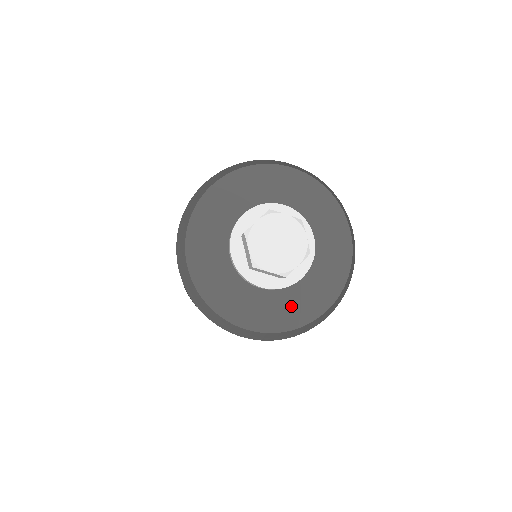
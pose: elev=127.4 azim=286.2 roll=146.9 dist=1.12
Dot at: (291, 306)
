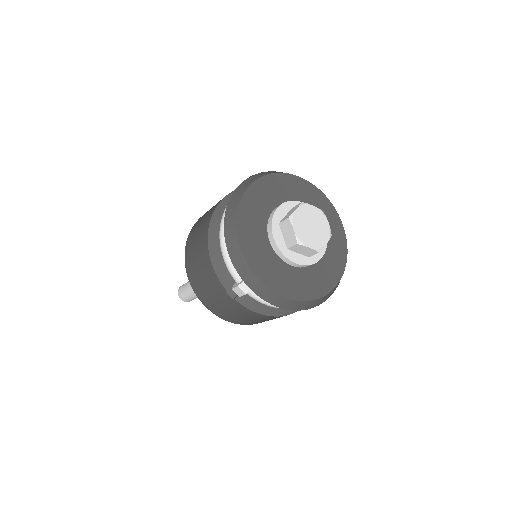
Dot at: (314, 280)
